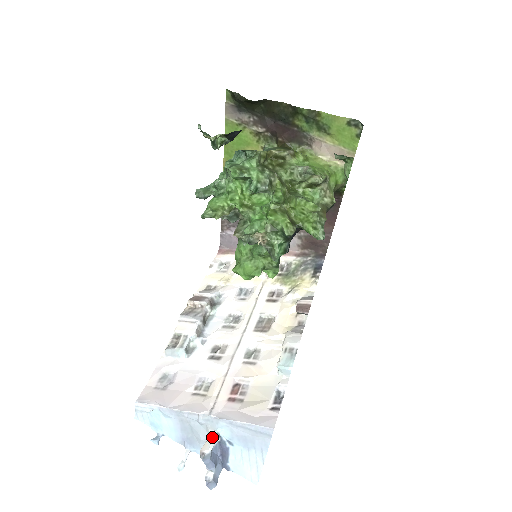
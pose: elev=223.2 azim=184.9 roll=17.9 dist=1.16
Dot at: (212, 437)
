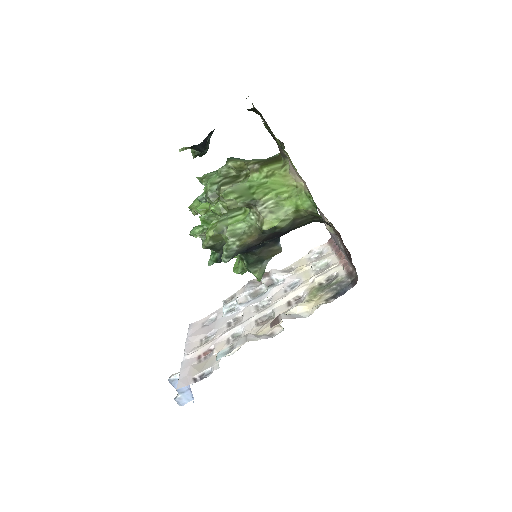
Dot at: occluded
